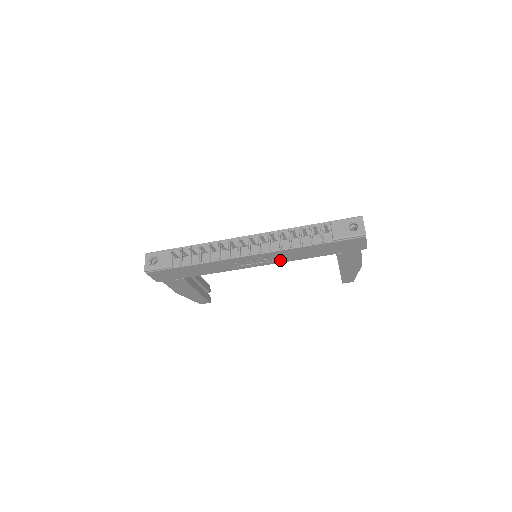
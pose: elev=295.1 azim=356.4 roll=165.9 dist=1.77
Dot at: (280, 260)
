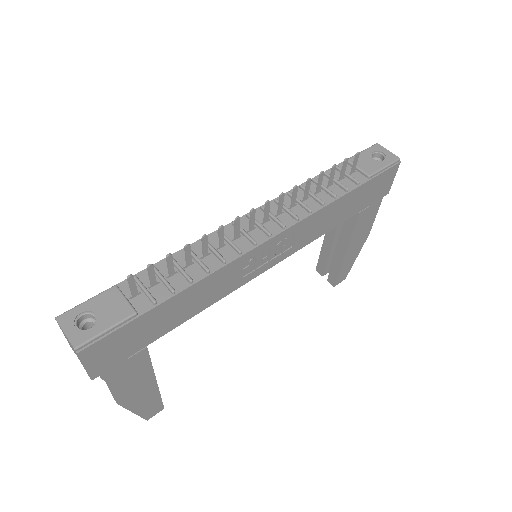
Dot at: (300, 243)
